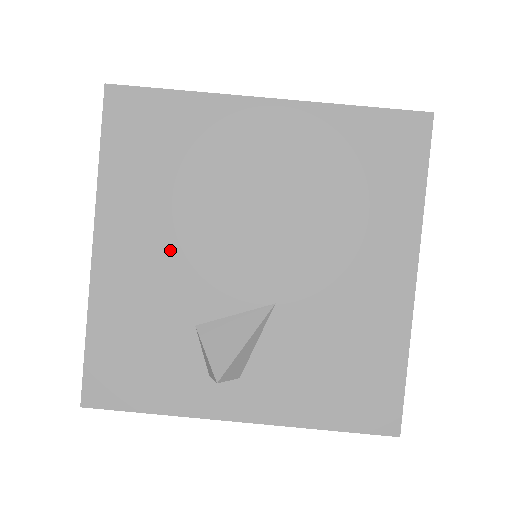
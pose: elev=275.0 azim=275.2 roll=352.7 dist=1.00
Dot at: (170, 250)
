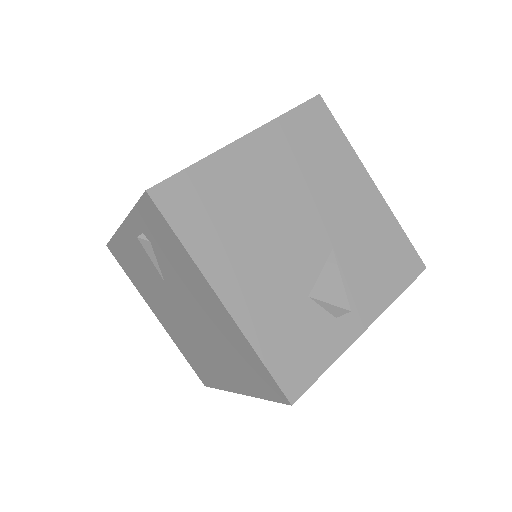
Dot at: (263, 264)
